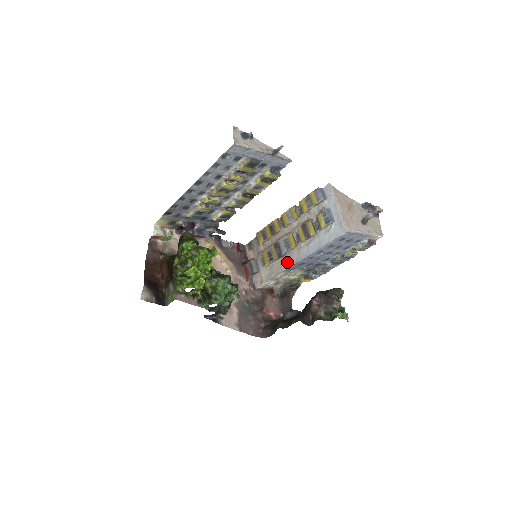
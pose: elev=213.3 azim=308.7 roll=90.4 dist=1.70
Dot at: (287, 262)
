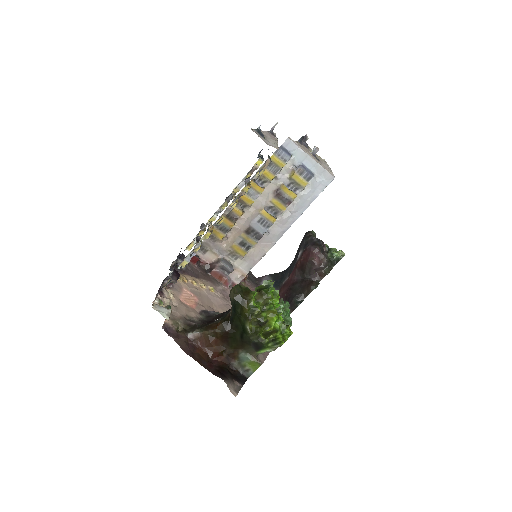
Dot at: (270, 240)
